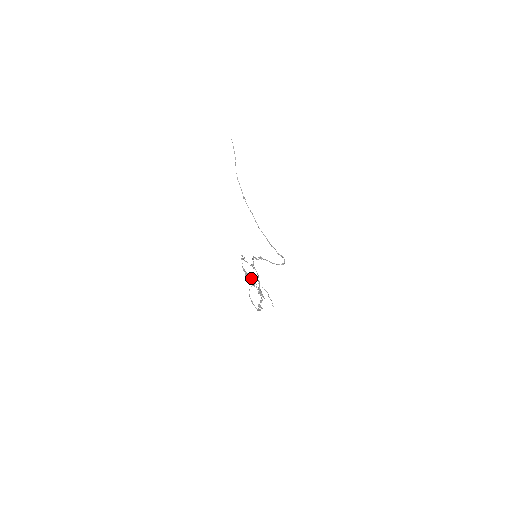
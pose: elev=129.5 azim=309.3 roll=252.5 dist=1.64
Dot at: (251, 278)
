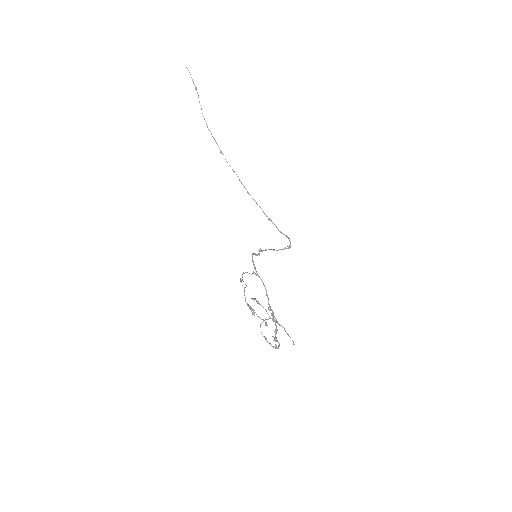
Dot at: (258, 303)
